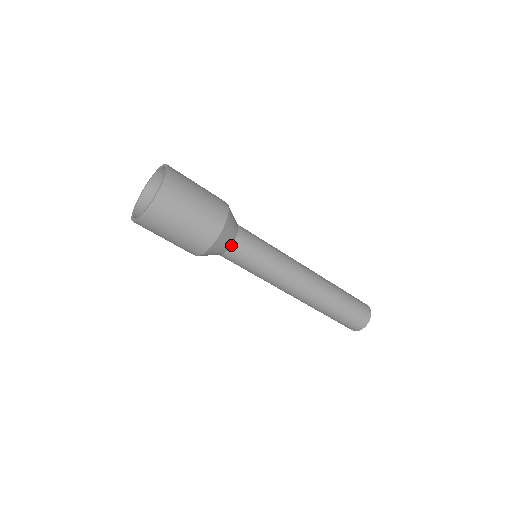
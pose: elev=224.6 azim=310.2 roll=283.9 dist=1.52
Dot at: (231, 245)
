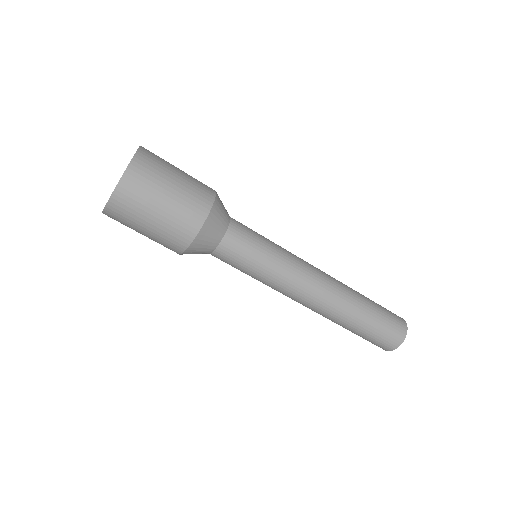
Dot at: (218, 244)
